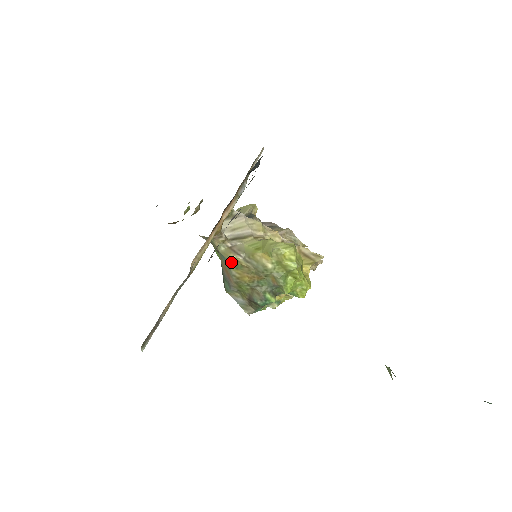
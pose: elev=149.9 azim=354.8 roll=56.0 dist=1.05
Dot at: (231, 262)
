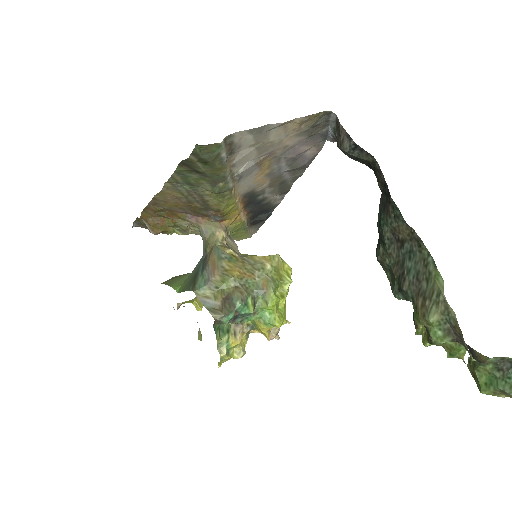
Dot at: (226, 254)
